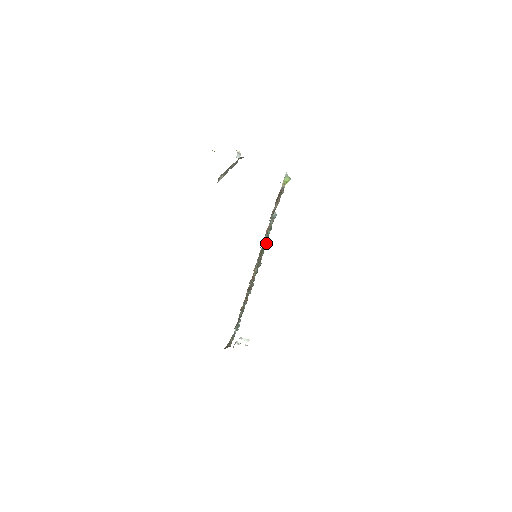
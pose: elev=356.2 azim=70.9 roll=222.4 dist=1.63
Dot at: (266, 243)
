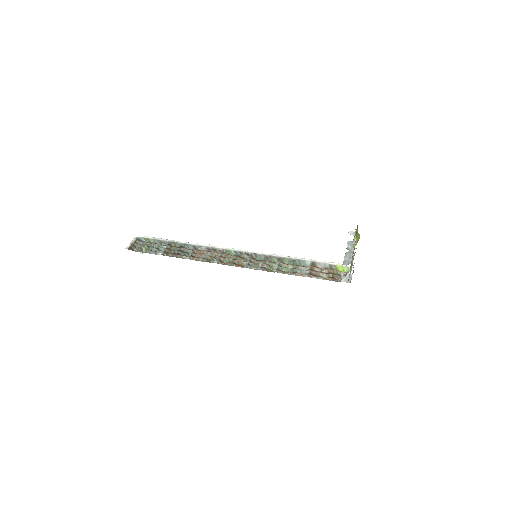
Dot at: (273, 259)
